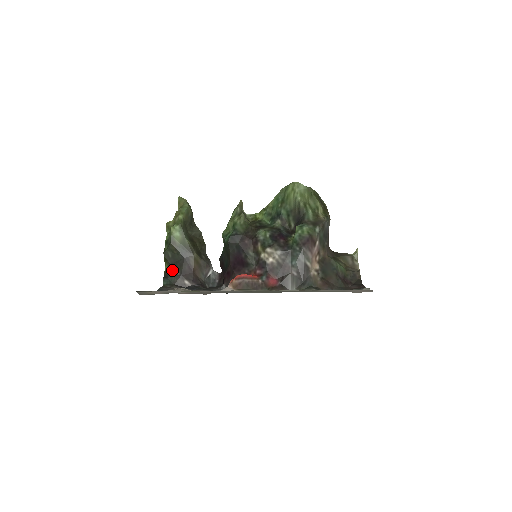
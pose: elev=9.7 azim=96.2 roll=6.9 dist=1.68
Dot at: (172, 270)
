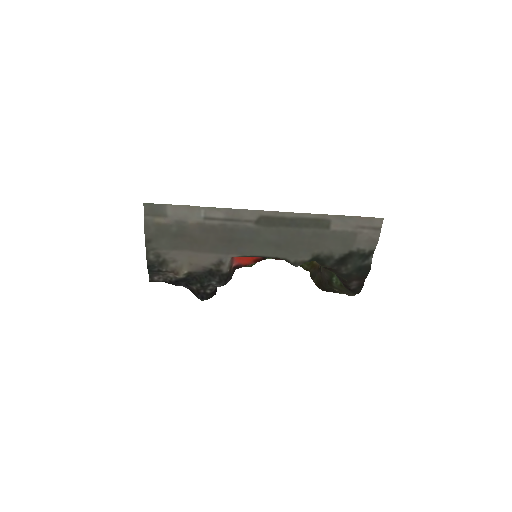
Dot at: occluded
